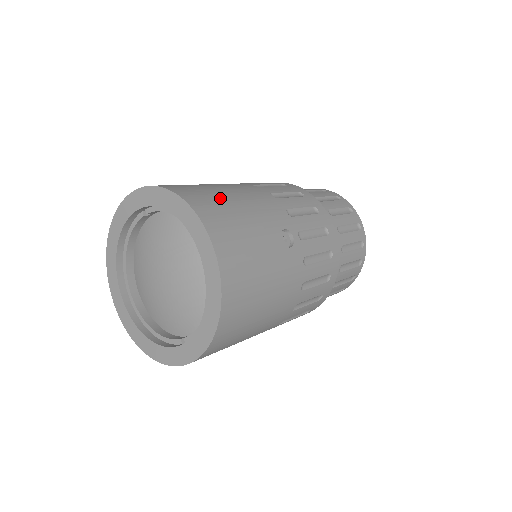
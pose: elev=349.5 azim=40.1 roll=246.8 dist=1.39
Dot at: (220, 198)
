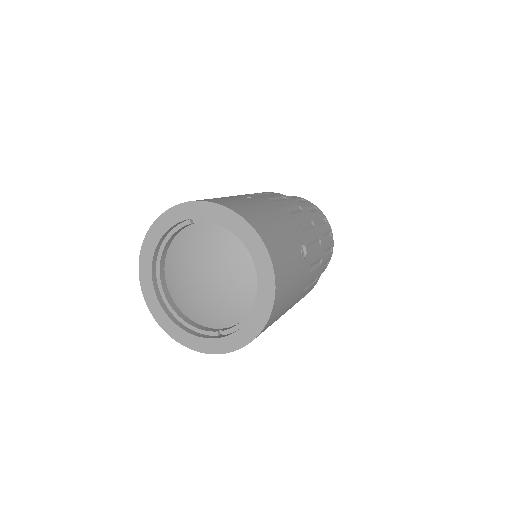
Dot at: (263, 217)
